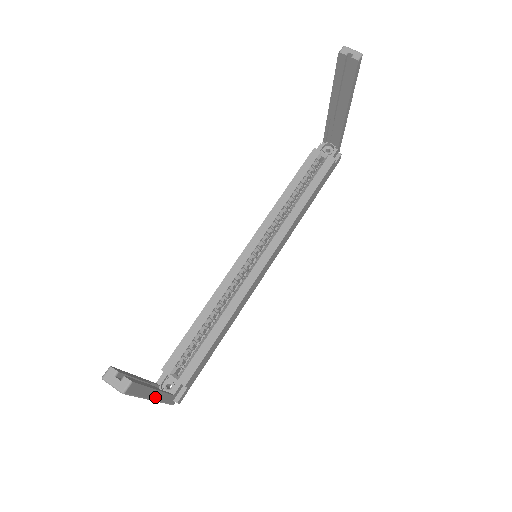
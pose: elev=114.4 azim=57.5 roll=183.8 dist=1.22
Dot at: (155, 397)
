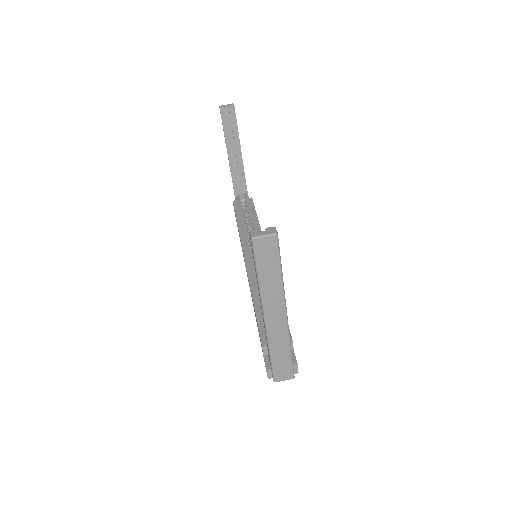
Dot at: (286, 311)
